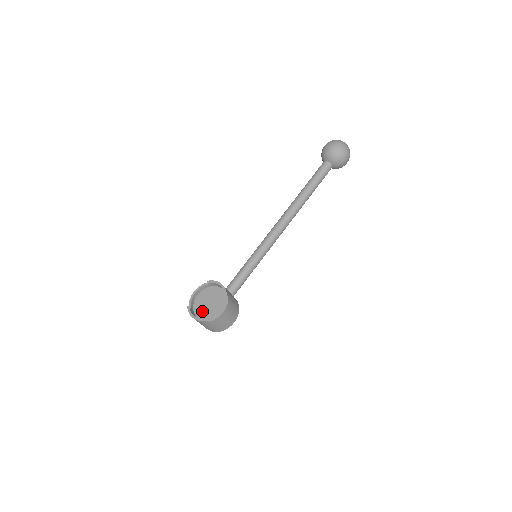
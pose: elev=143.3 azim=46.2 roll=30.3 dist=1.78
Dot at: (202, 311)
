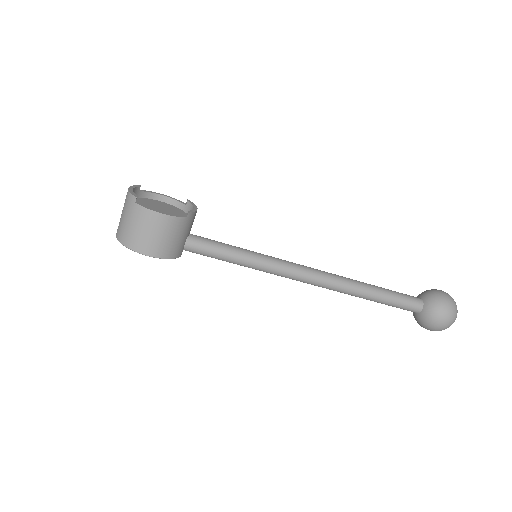
Dot at: (143, 203)
